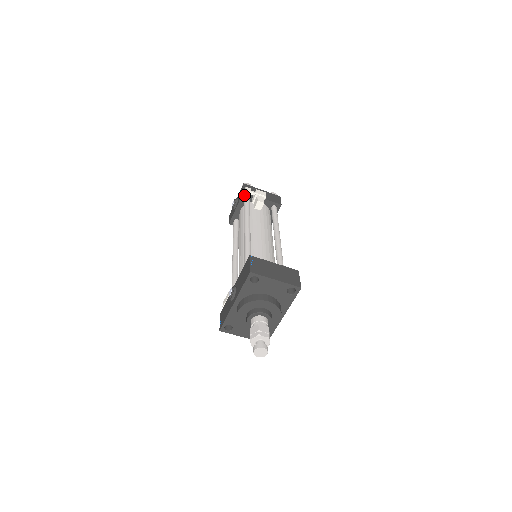
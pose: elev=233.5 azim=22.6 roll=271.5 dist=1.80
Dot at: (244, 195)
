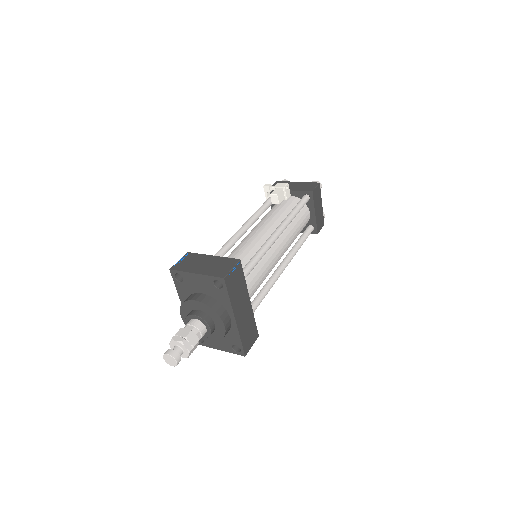
Dot at: (265, 193)
